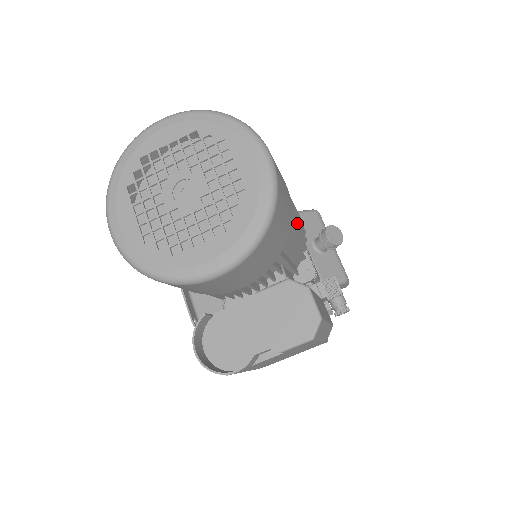
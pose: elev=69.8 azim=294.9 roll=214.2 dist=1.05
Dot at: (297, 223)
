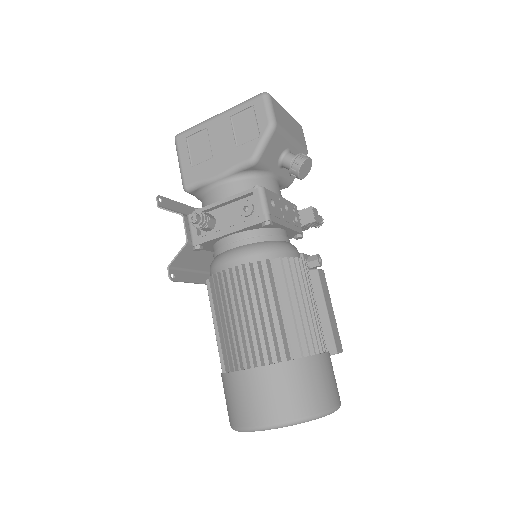
Dot at: (319, 317)
